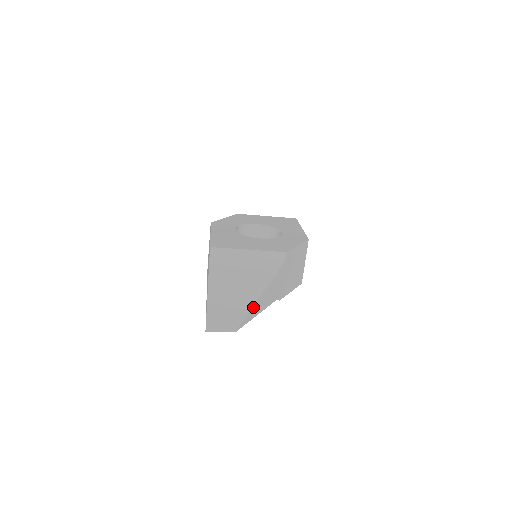
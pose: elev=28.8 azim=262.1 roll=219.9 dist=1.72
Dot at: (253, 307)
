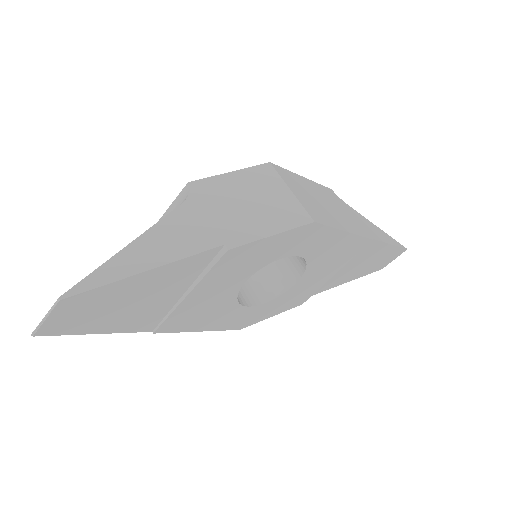
Dot at: (111, 261)
